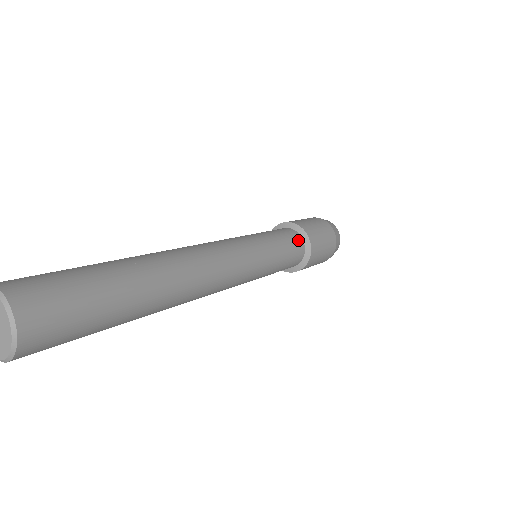
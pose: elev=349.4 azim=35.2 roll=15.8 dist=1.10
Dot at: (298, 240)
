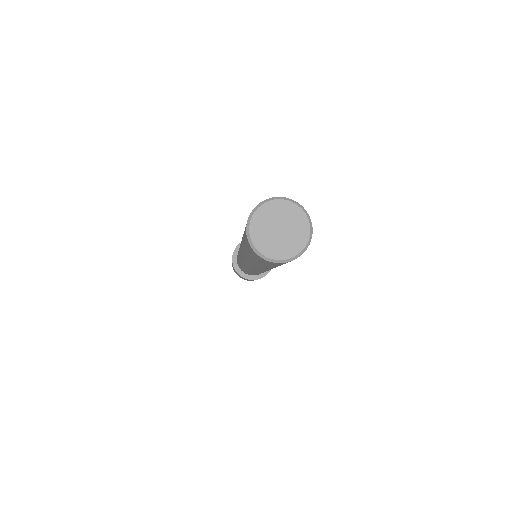
Dot at: occluded
